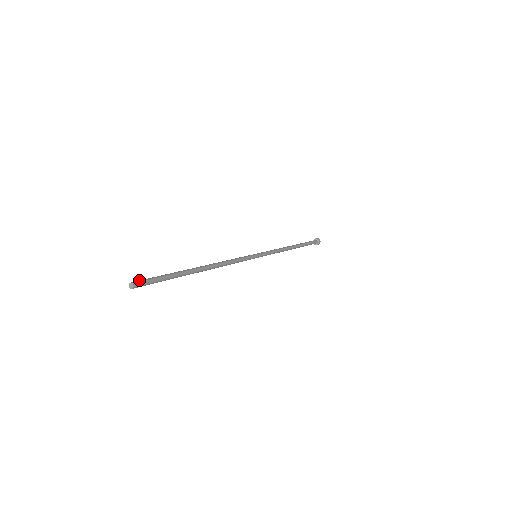
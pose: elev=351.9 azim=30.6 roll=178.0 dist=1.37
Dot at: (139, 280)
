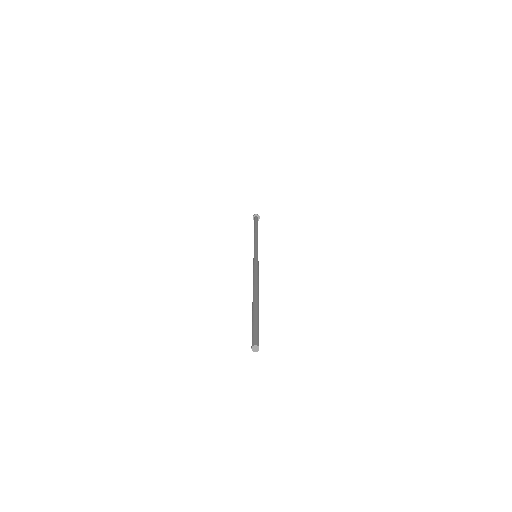
Dot at: (254, 338)
